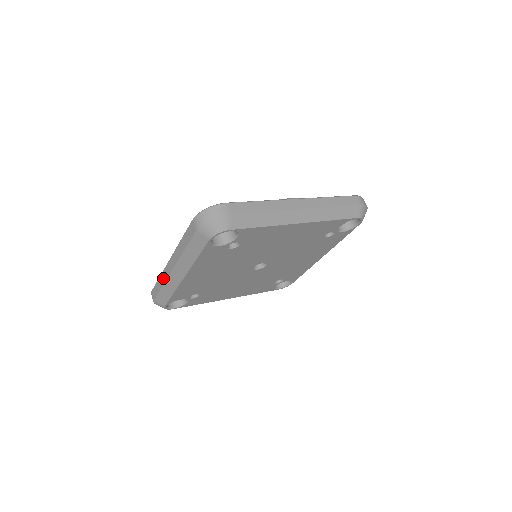
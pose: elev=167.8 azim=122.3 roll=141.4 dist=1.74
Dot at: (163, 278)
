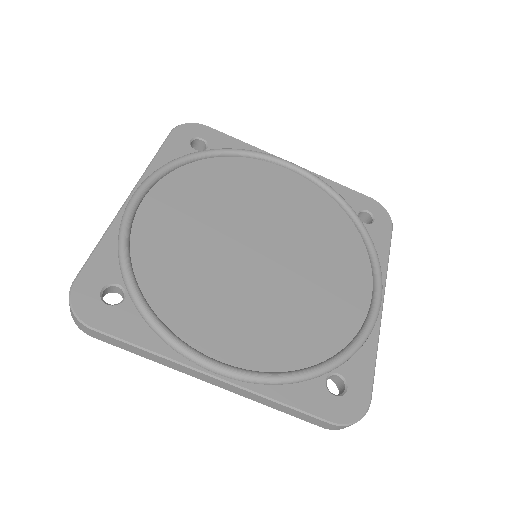
Dot at: (167, 364)
